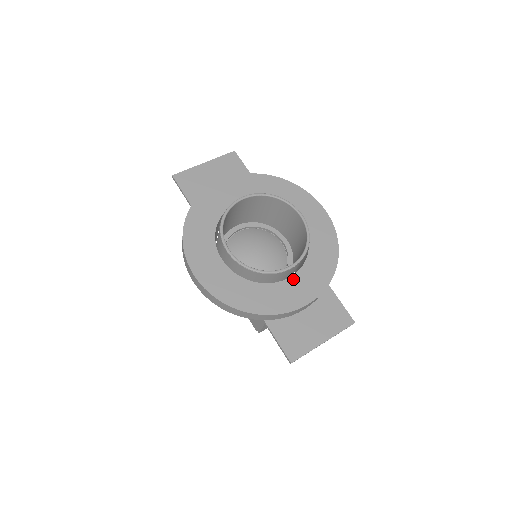
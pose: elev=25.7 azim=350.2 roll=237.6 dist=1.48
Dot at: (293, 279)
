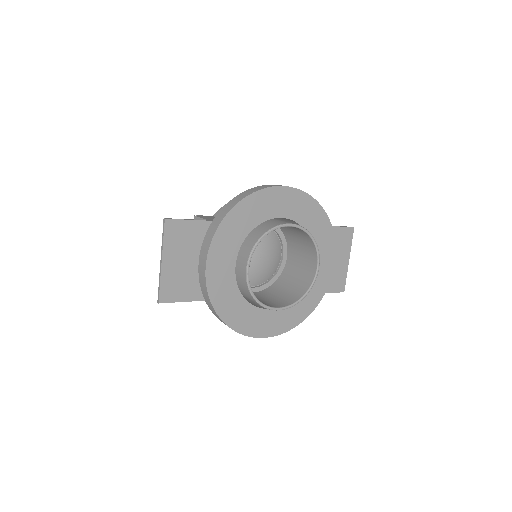
Dot at: occluded
